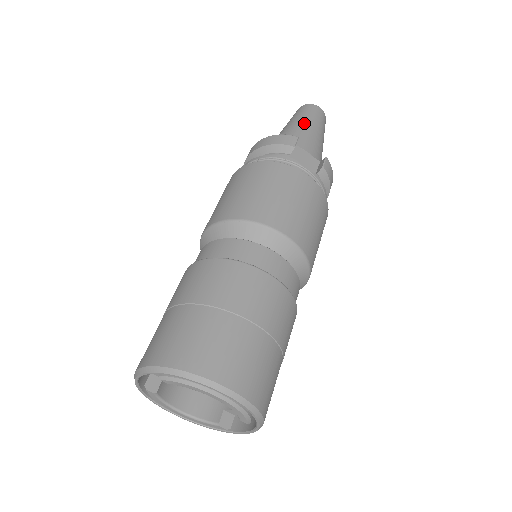
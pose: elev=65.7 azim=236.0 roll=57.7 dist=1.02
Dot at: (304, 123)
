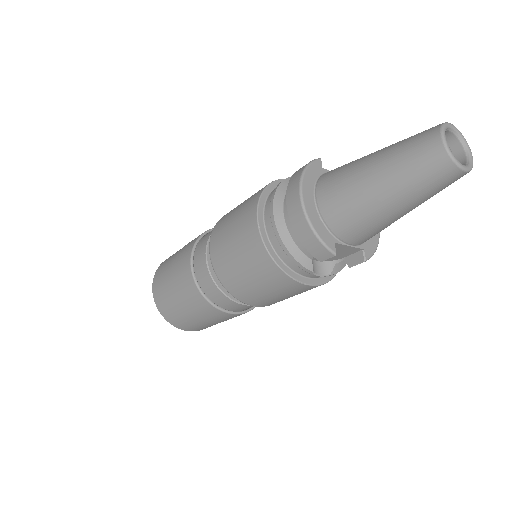
Dot at: (391, 205)
